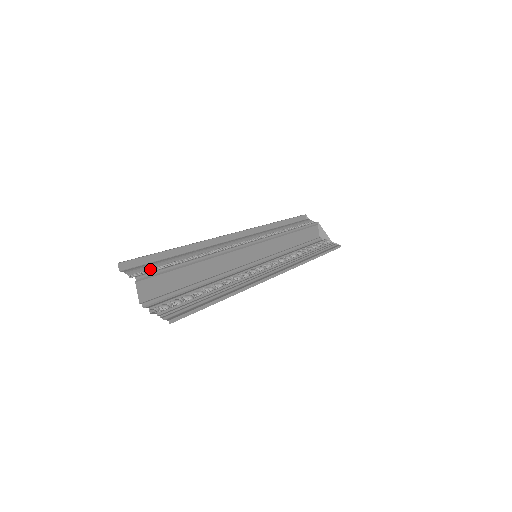
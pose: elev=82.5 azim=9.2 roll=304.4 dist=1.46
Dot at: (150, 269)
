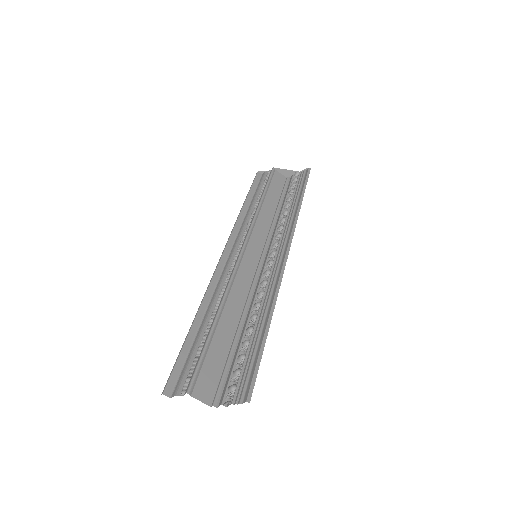
Dot at: (190, 370)
